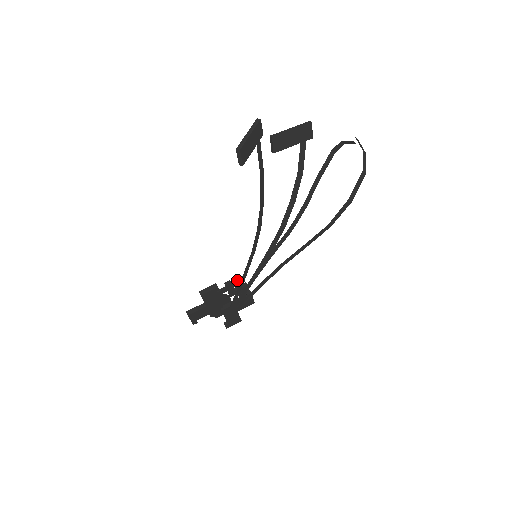
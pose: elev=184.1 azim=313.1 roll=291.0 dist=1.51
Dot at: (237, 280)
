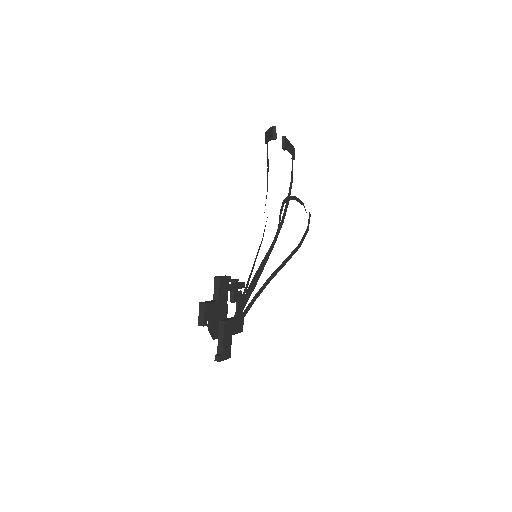
Dot at: (240, 282)
